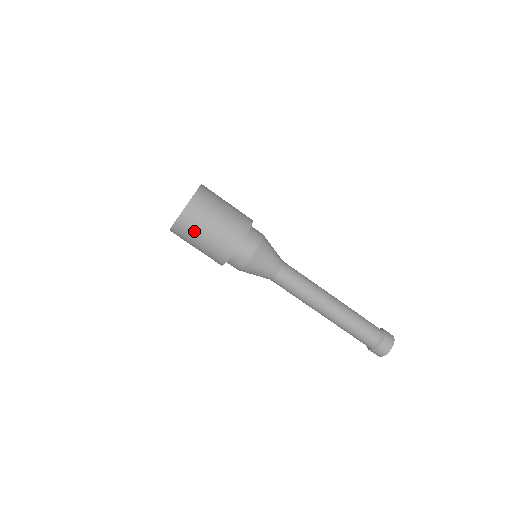
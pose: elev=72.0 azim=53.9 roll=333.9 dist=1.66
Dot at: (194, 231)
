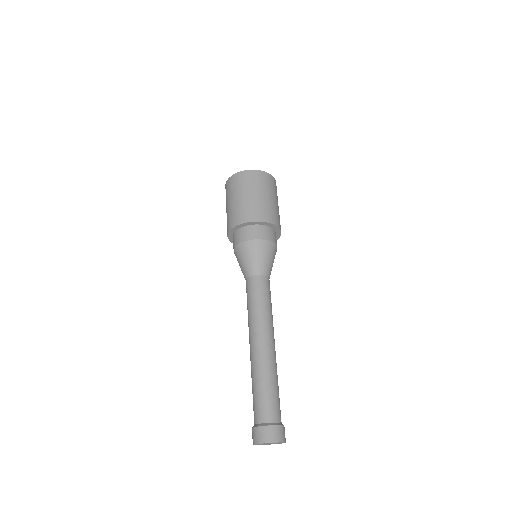
Dot at: (251, 185)
